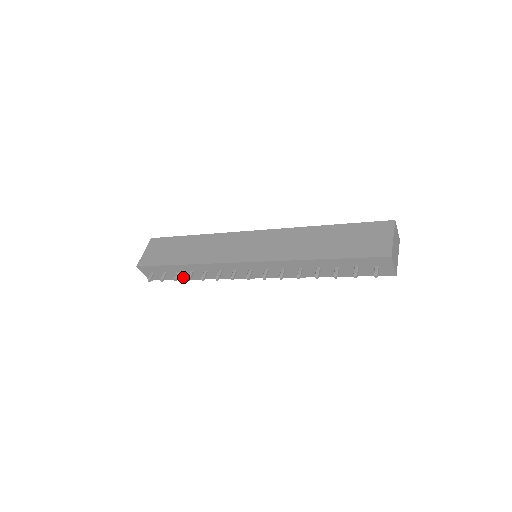
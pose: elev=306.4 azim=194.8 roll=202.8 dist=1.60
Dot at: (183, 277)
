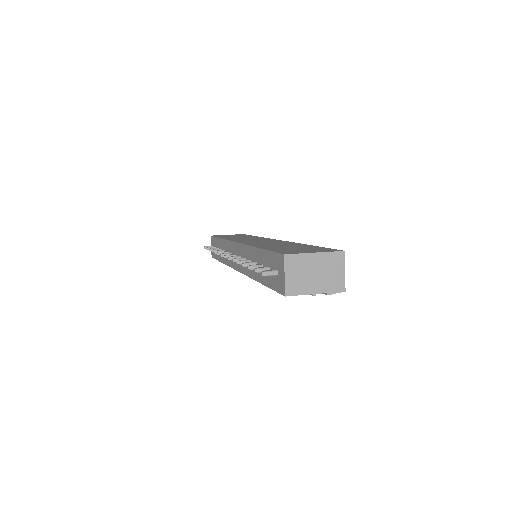
Dot at: (219, 257)
